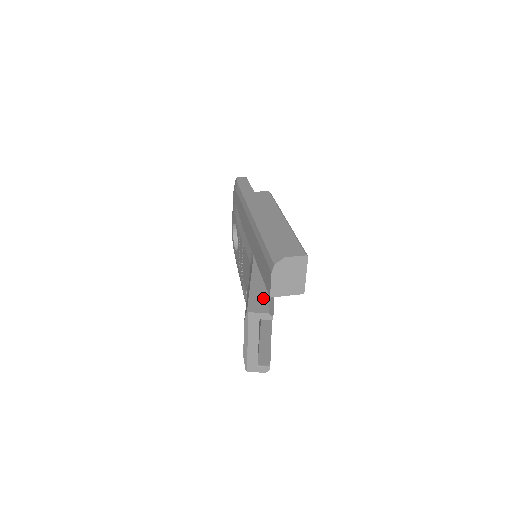
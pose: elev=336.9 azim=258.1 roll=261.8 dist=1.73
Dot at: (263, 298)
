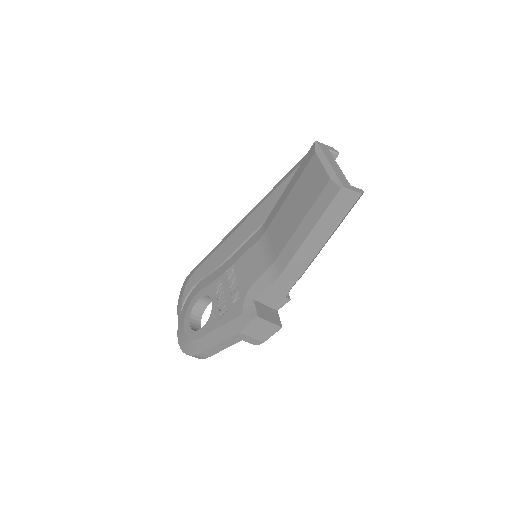
Dot at: occluded
